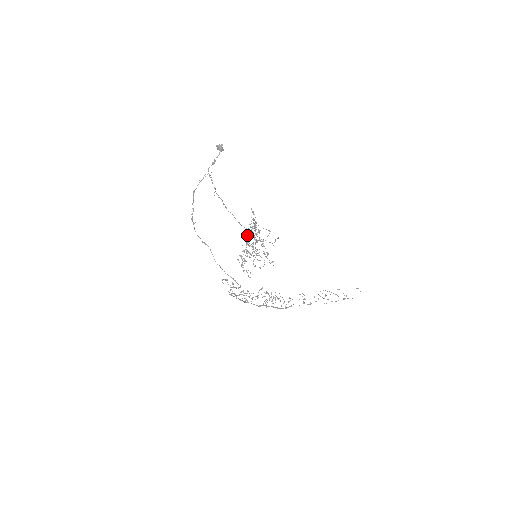
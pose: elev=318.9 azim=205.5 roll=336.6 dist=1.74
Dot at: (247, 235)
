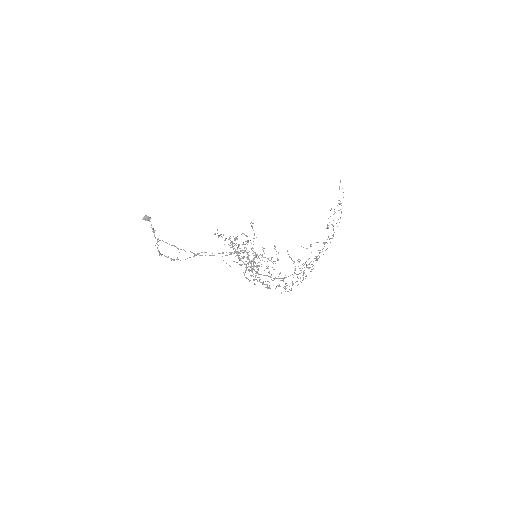
Dot at: (240, 264)
